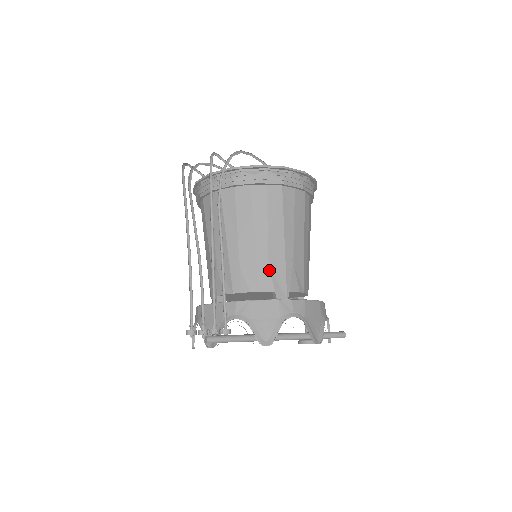
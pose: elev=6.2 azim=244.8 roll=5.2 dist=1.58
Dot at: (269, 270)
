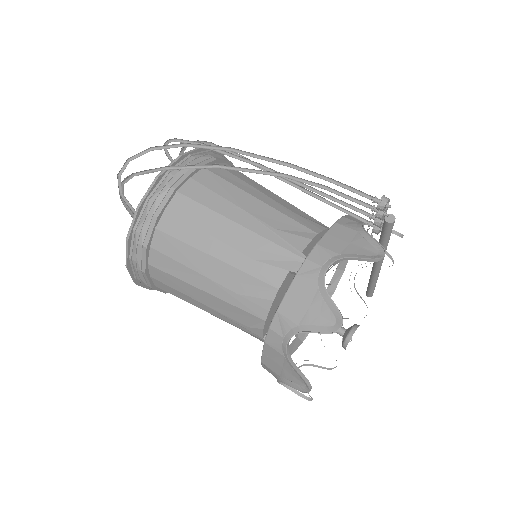
Dot at: occluded
